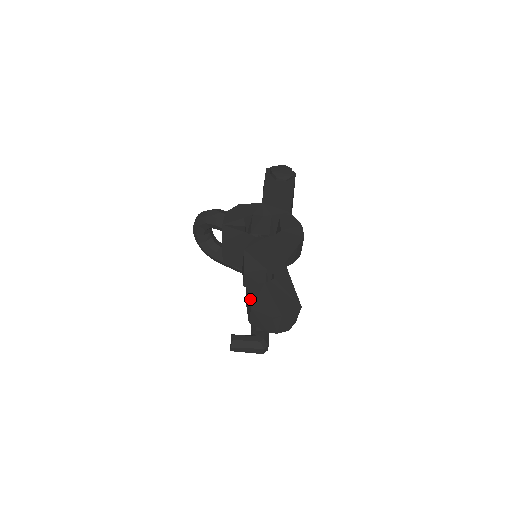
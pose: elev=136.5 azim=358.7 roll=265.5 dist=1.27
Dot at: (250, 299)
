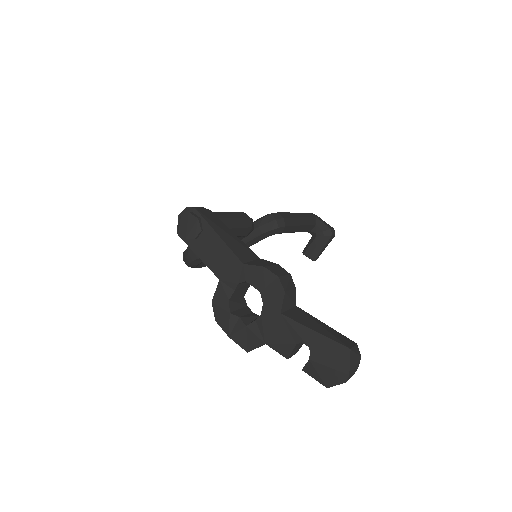
Dot at: occluded
